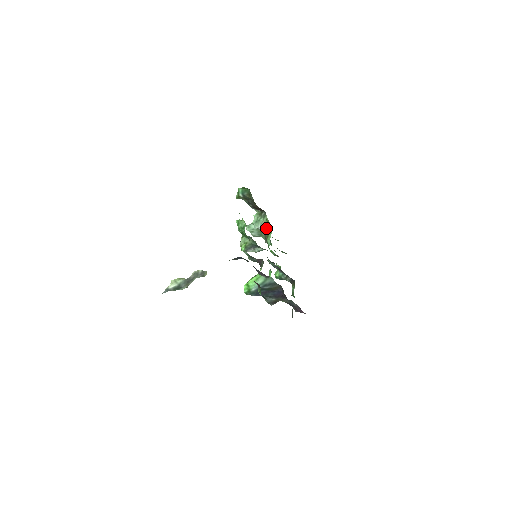
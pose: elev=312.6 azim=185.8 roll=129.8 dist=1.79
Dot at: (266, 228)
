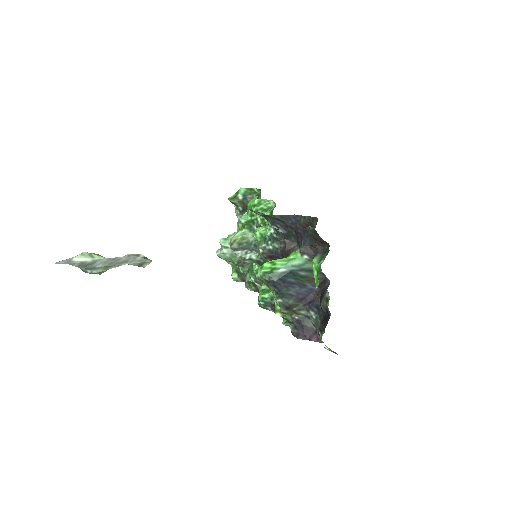
Dot at: occluded
